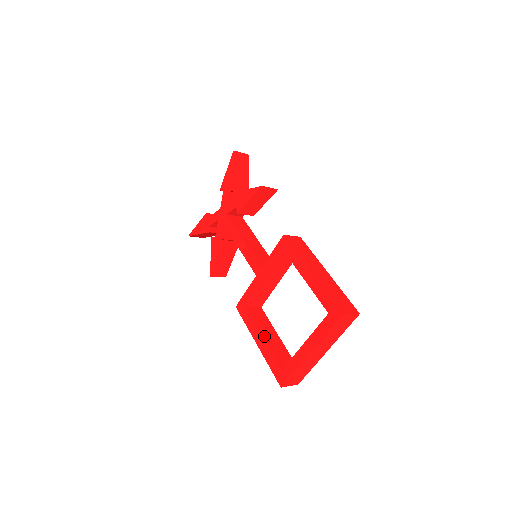
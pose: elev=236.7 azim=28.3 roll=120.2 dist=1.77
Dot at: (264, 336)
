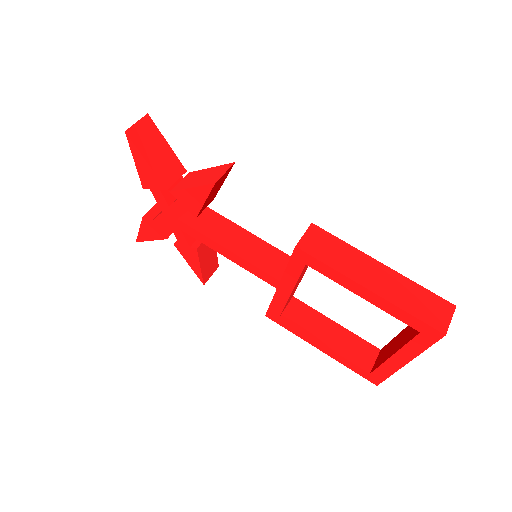
Dot at: (324, 340)
